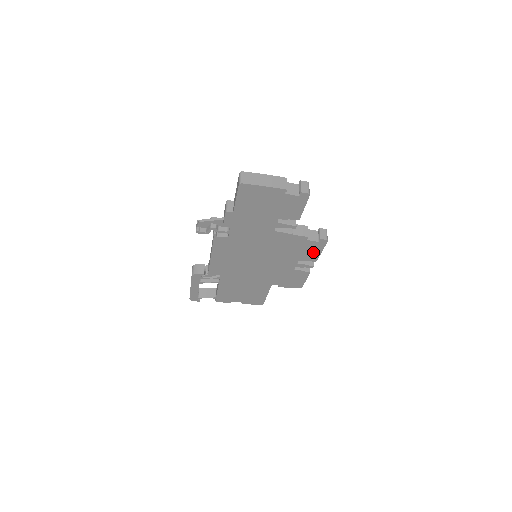
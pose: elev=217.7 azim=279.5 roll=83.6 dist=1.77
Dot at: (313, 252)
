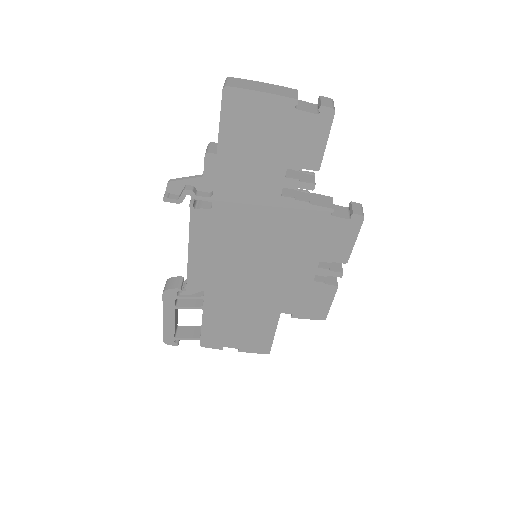
Dot at: (342, 243)
